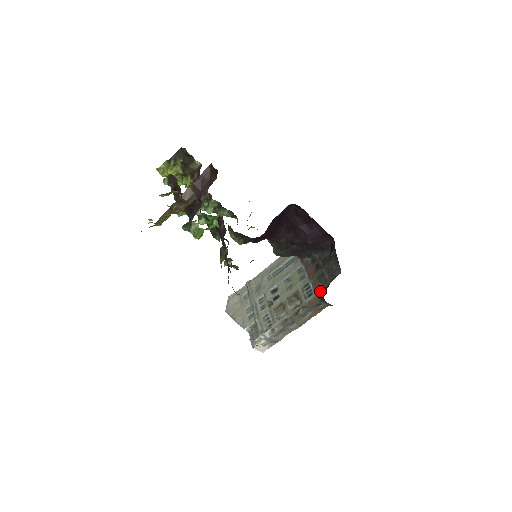
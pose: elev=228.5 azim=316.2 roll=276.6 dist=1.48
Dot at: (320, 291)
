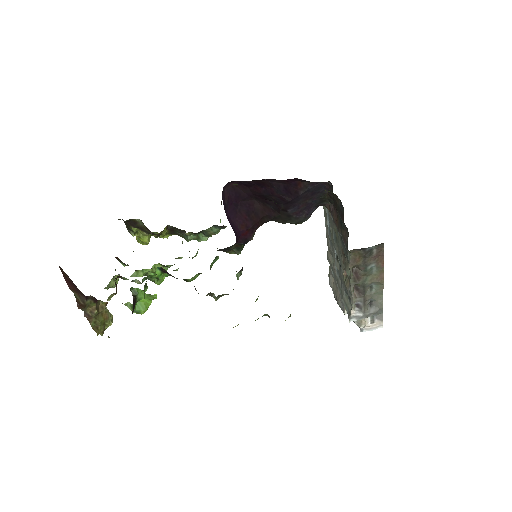
Dot at: (347, 242)
